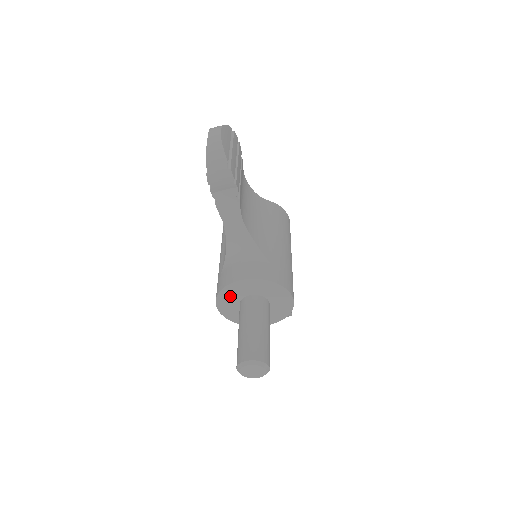
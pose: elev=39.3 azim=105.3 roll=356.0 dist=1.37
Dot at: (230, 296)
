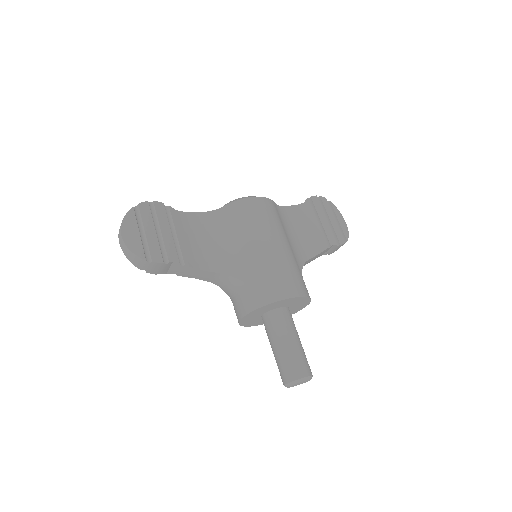
Dot at: (252, 322)
